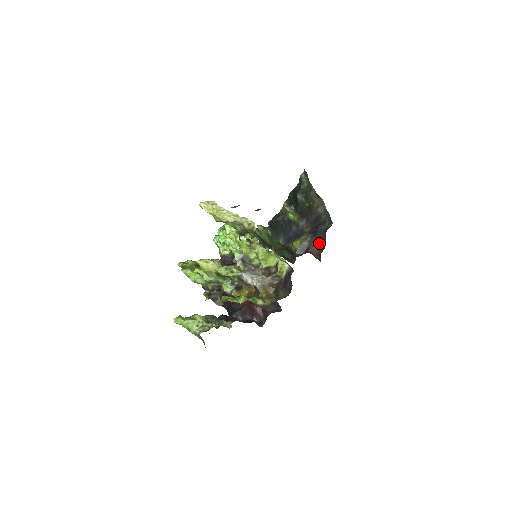
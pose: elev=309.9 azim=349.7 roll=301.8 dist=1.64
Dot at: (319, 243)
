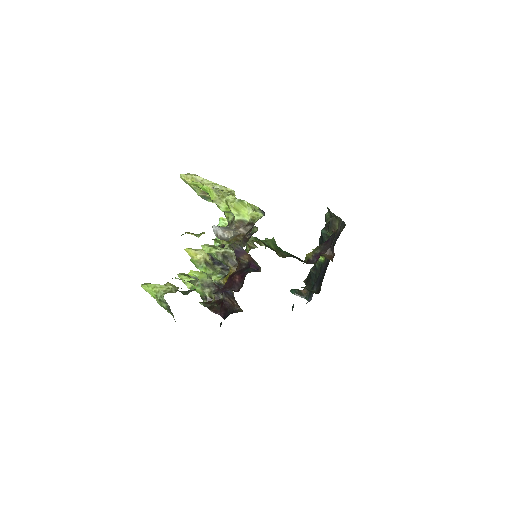
Dot at: (331, 245)
